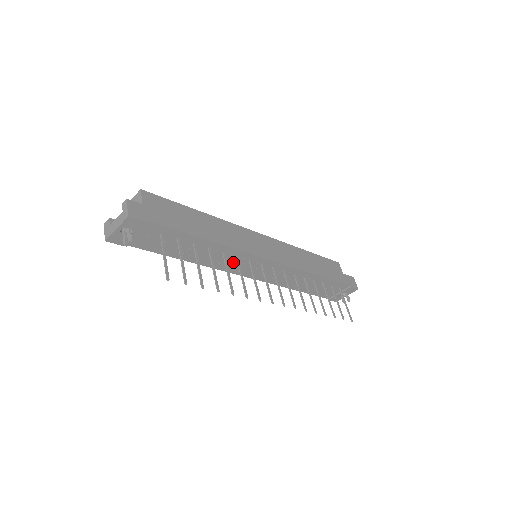
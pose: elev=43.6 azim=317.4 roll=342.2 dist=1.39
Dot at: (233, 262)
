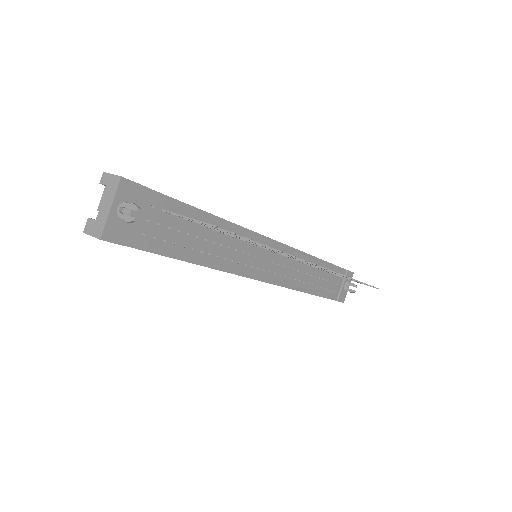
Dot at: (244, 255)
